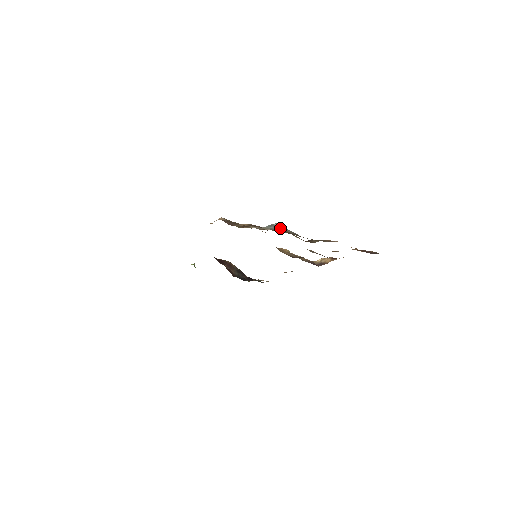
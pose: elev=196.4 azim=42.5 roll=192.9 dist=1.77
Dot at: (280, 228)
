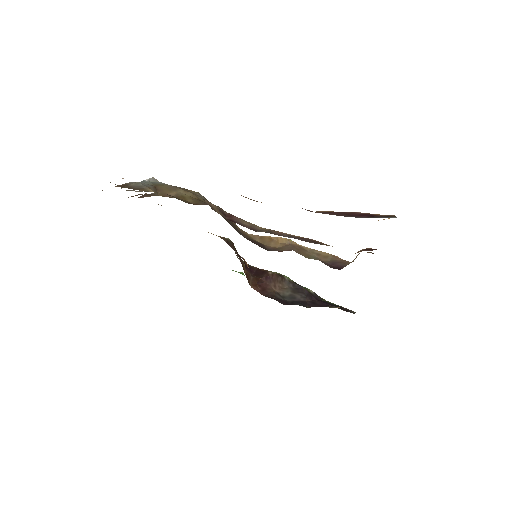
Dot at: (129, 182)
